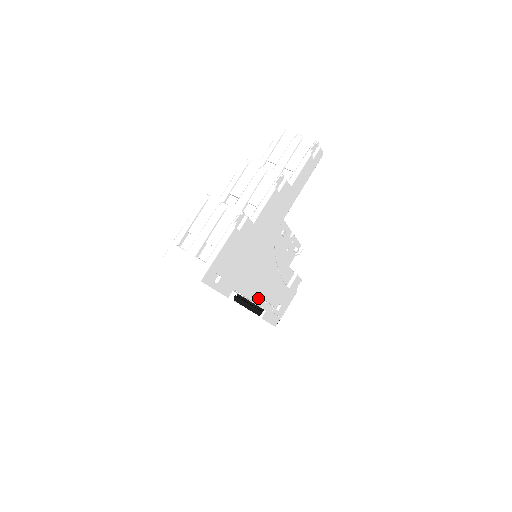
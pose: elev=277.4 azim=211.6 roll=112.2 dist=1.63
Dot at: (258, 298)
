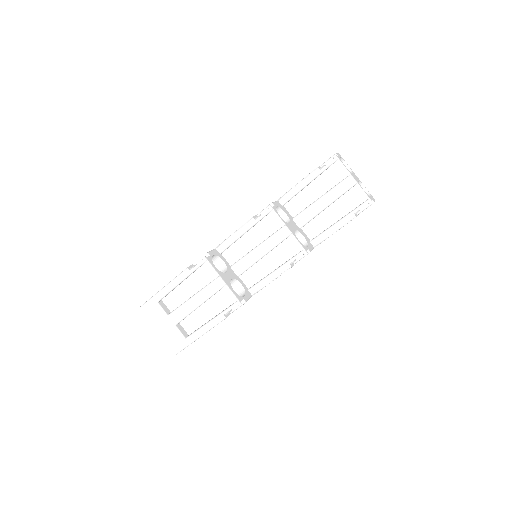
Dot at: occluded
